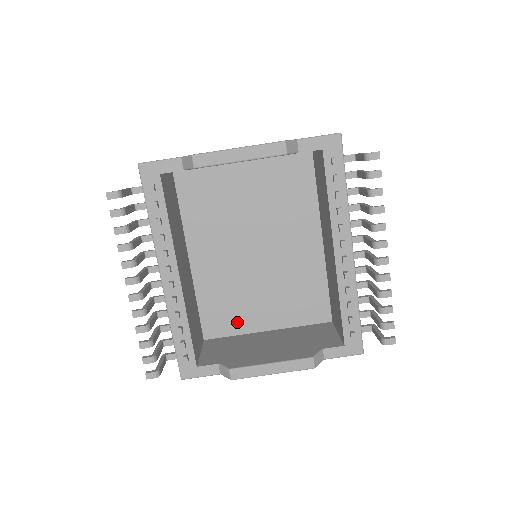
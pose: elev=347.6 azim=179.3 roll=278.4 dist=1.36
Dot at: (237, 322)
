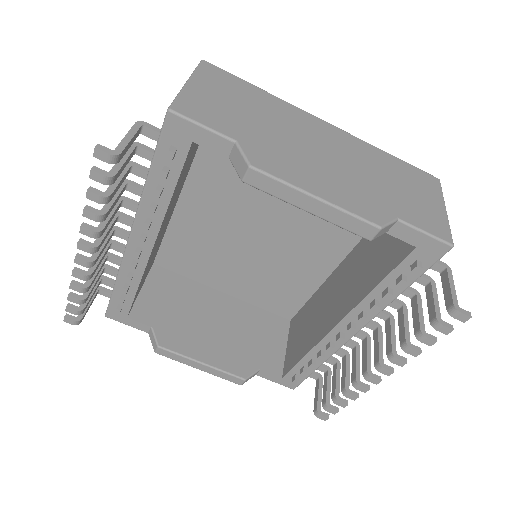
Dot at: (198, 270)
